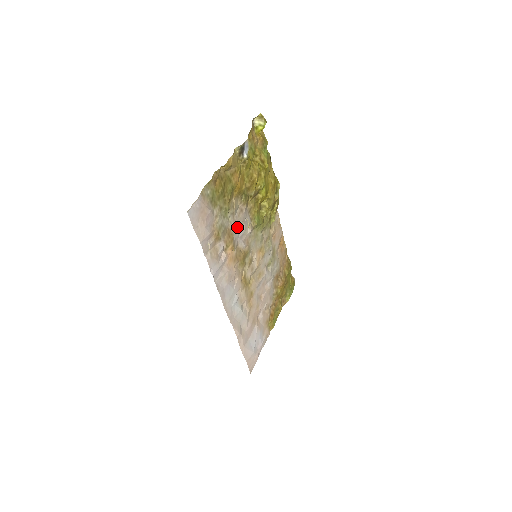
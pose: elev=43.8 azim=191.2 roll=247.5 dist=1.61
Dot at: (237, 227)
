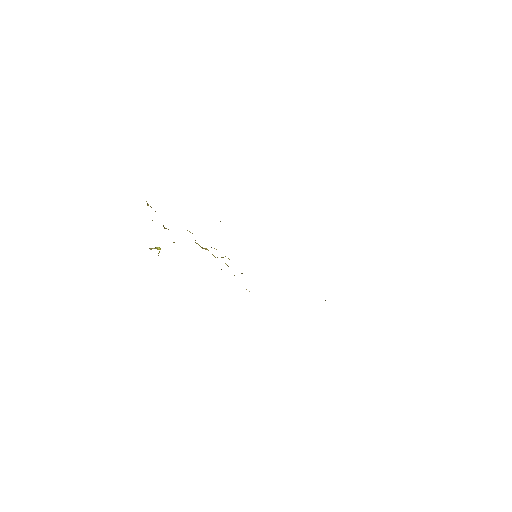
Dot at: occluded
